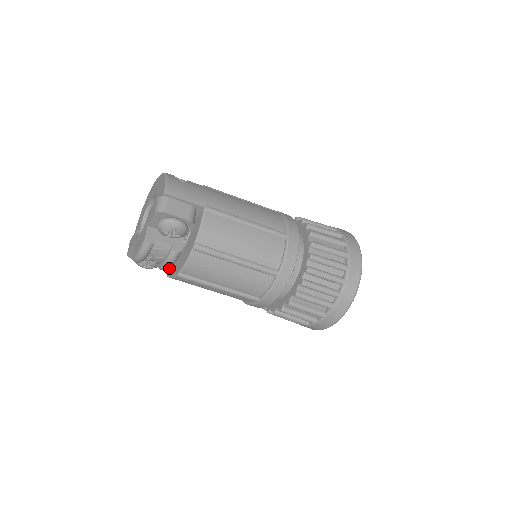
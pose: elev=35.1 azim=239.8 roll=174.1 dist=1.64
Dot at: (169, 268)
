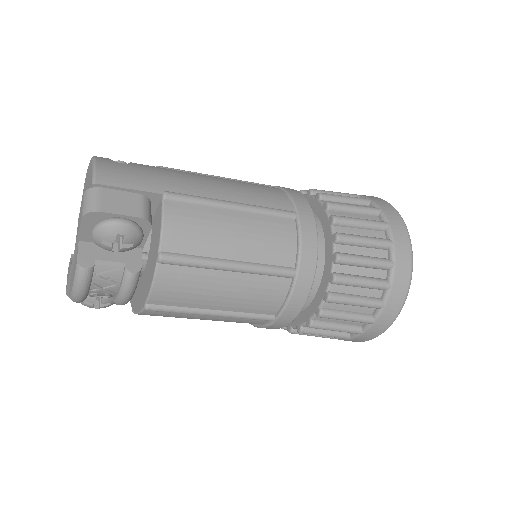
Dot at: (133, 300)
